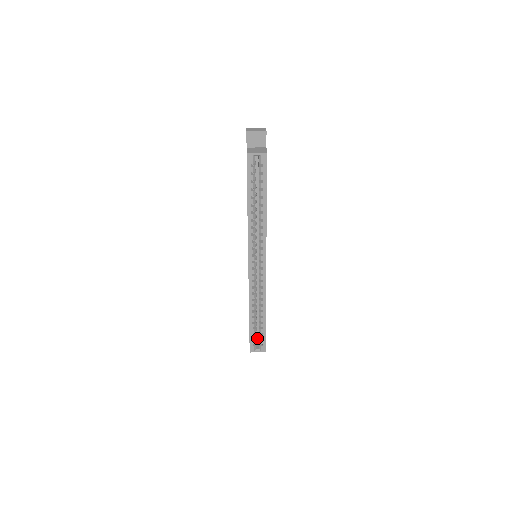
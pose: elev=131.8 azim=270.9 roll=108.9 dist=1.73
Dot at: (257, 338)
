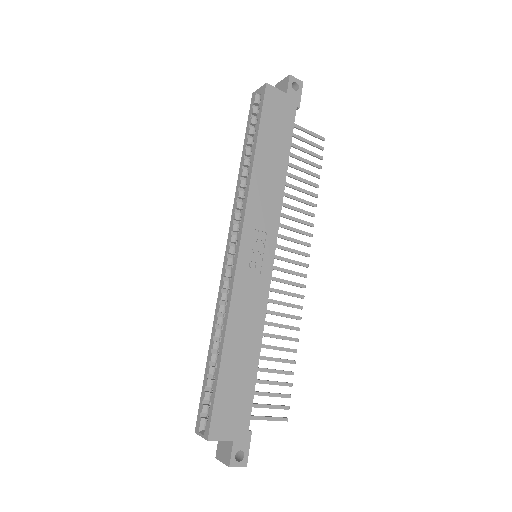
Dot at: occluded
